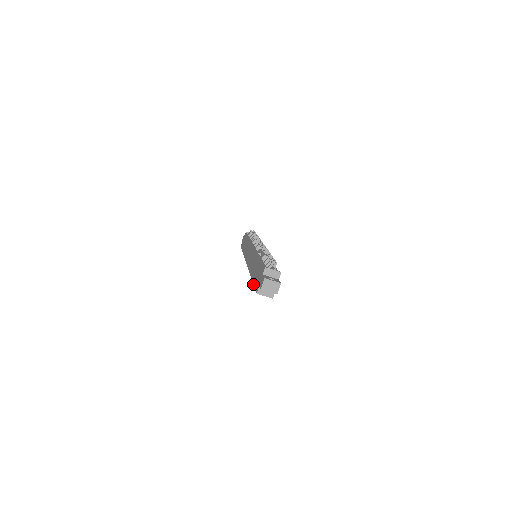
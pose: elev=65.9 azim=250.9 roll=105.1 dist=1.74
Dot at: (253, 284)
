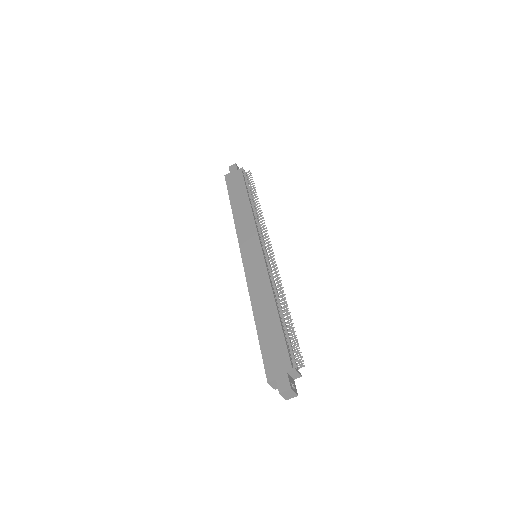
Dot at: (260, 344)
